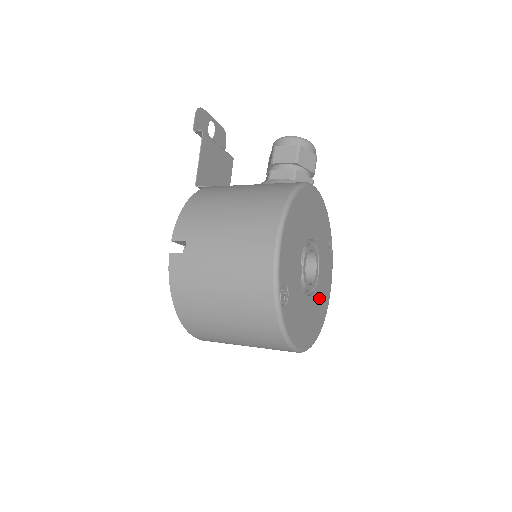
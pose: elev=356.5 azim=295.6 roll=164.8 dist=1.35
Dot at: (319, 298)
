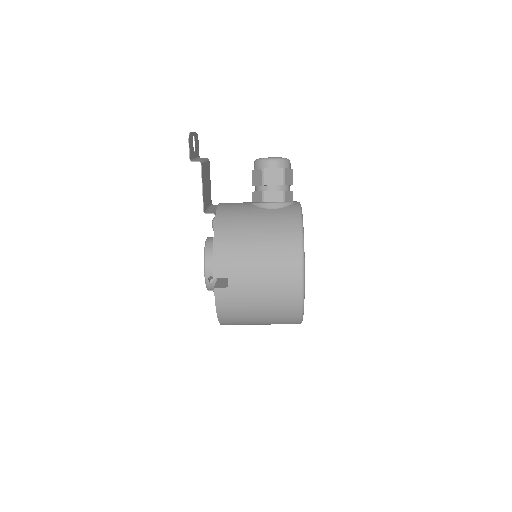
Dot at: occluded
